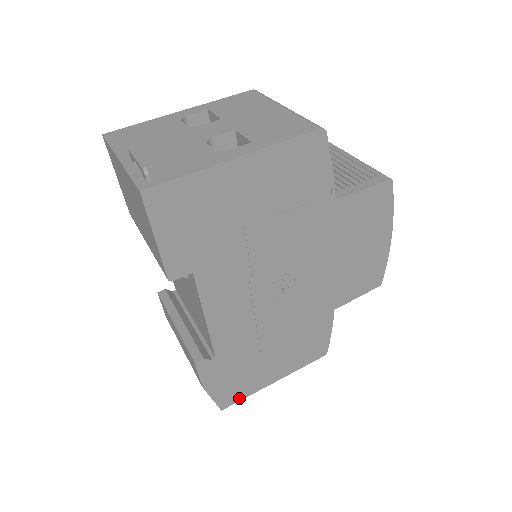
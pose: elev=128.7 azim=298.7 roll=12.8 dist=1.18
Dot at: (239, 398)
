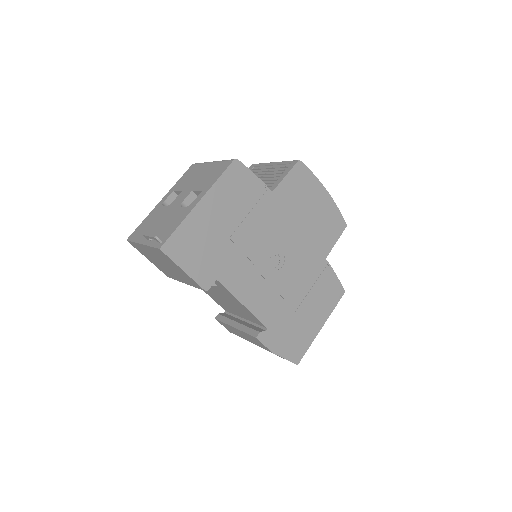
Dot at: (304, 351)
